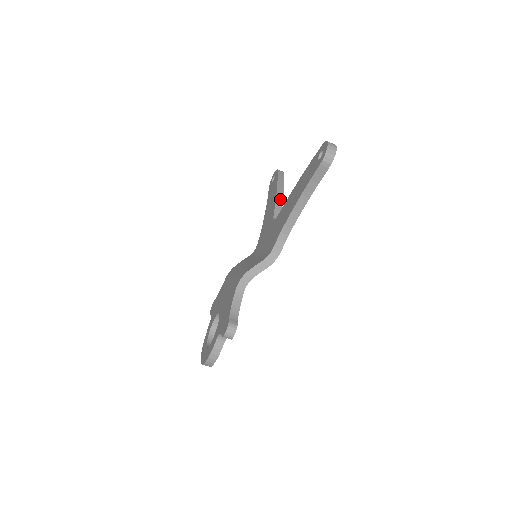
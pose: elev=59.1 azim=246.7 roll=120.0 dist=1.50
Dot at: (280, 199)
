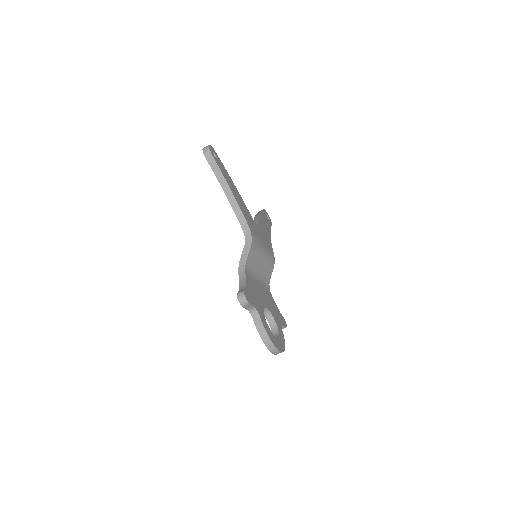
Dot at: (257, 218)
